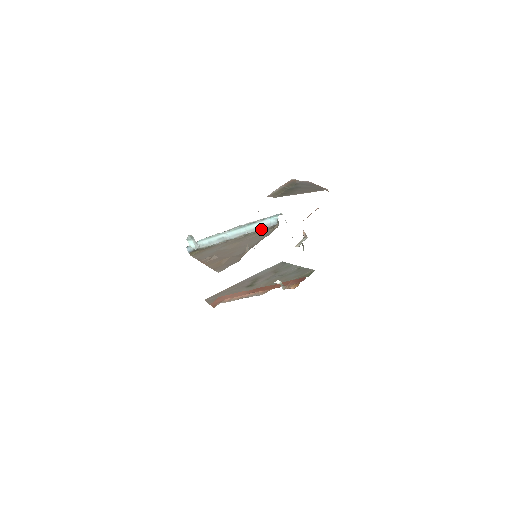
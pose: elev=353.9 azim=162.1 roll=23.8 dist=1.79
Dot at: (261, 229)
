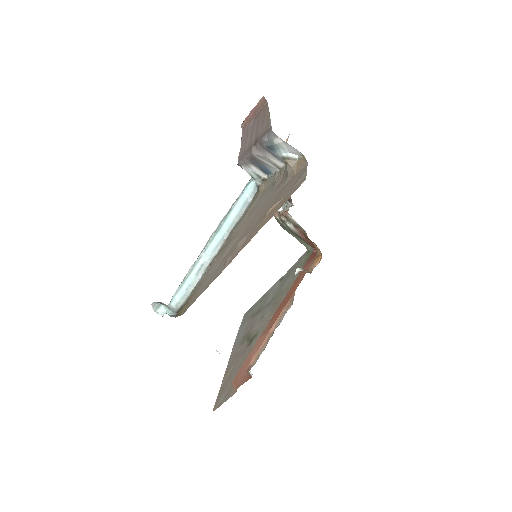
Dot at: (242, 213)
